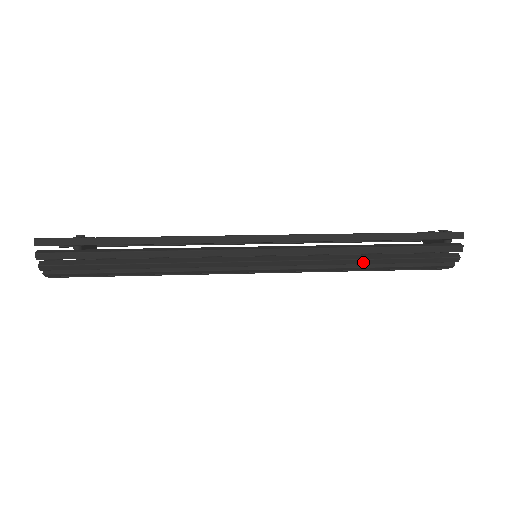
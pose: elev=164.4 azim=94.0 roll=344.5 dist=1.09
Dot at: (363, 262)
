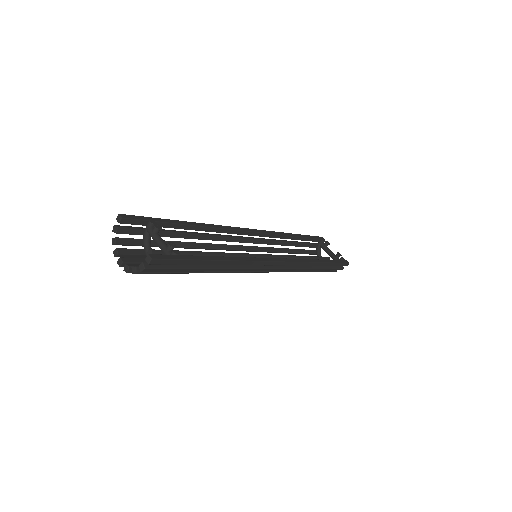
Dot at: occluded
